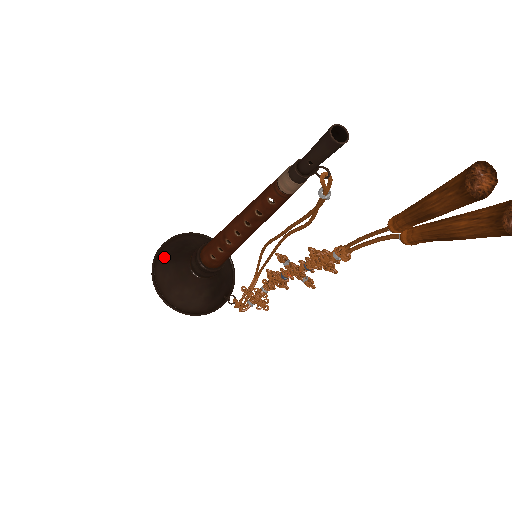
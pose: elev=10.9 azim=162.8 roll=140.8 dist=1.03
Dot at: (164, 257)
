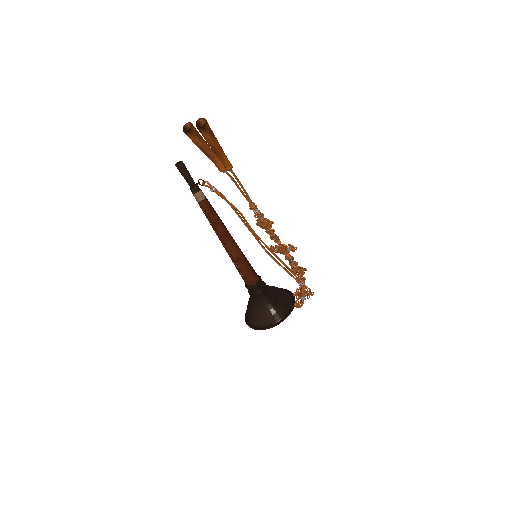
Dot at: occluded
